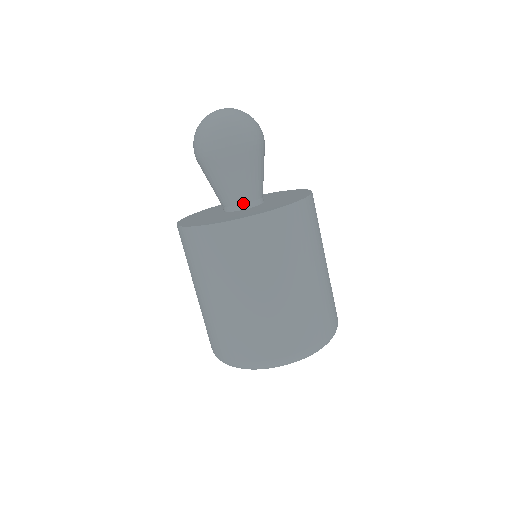
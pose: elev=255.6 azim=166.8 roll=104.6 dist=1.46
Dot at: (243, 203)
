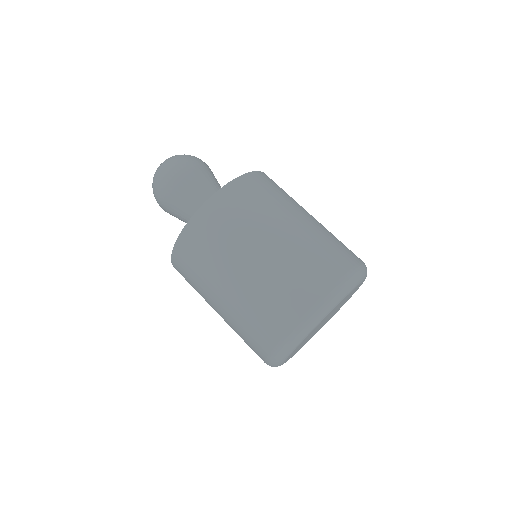
Dot at: occluded
